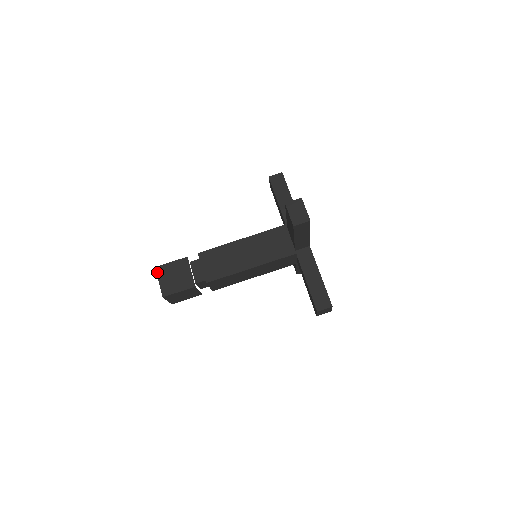
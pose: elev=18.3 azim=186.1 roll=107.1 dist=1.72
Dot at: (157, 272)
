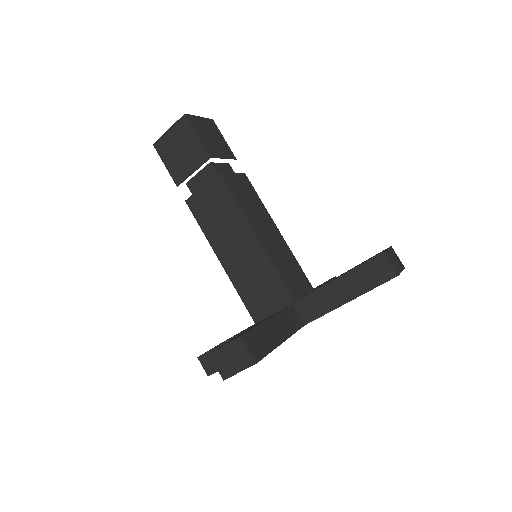
Dot at: (209, 119)
